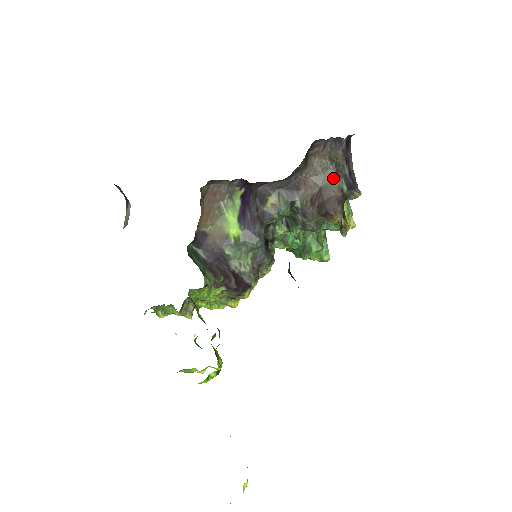
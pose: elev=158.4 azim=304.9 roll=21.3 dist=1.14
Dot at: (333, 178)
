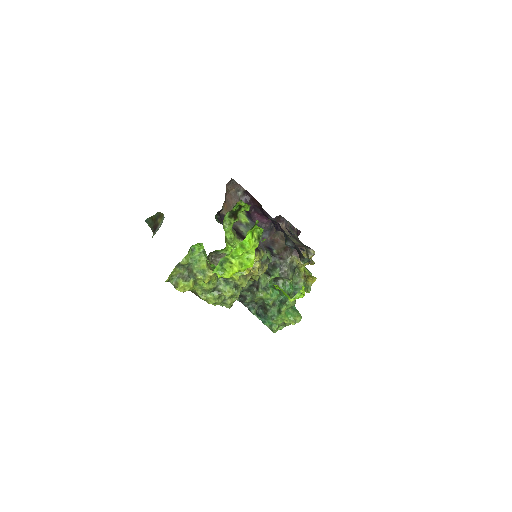
Dot at: (295, 241)
